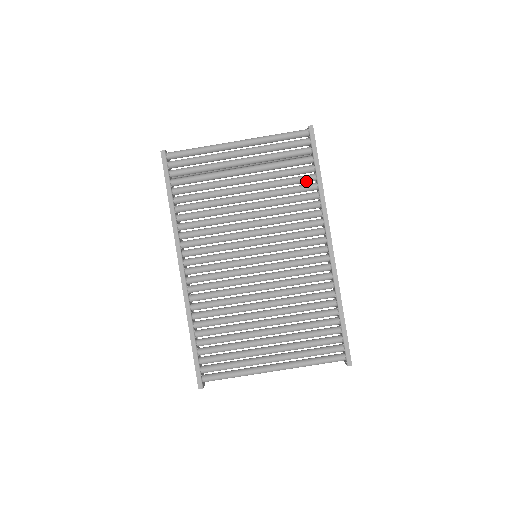
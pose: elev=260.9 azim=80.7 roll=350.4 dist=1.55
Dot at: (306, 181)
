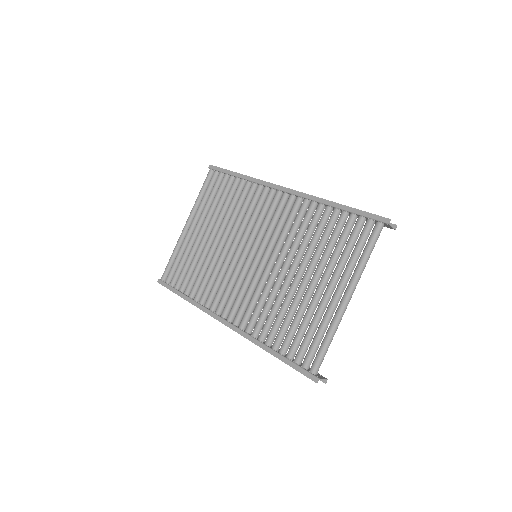
Dot at: (235, 187)
